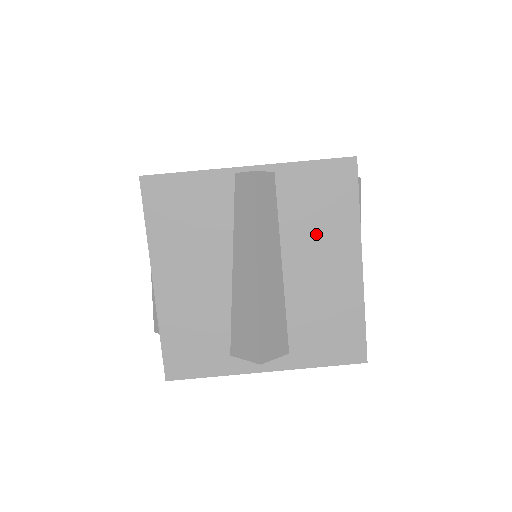
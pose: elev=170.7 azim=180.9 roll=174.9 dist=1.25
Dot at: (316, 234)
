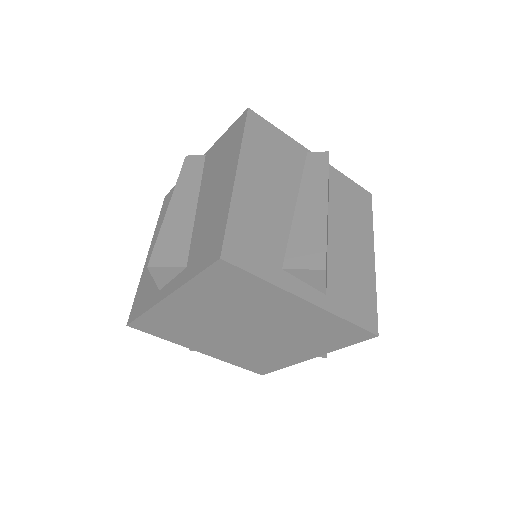
Dot at: (349, 220)
